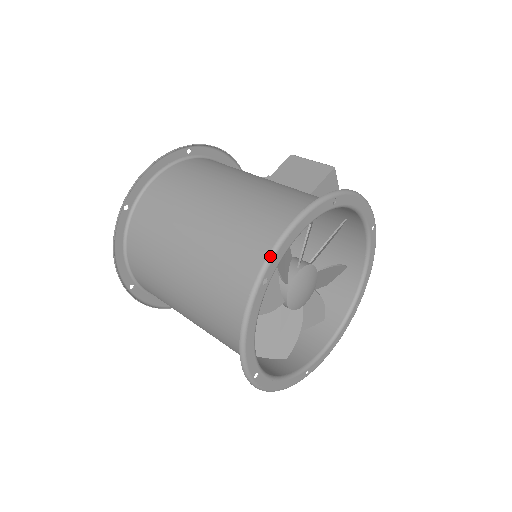
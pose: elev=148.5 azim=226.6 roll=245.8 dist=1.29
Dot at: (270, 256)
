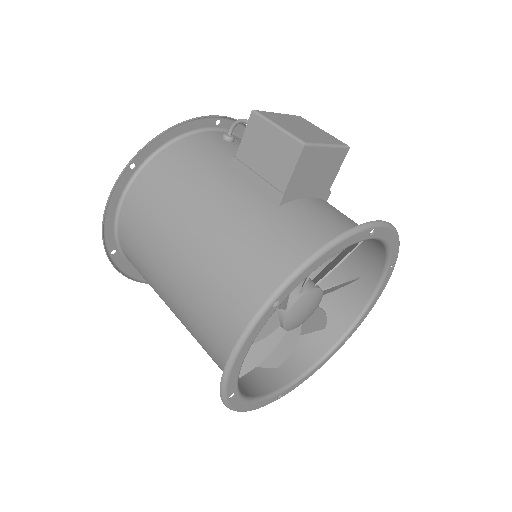
Dot at: (222, 388)
